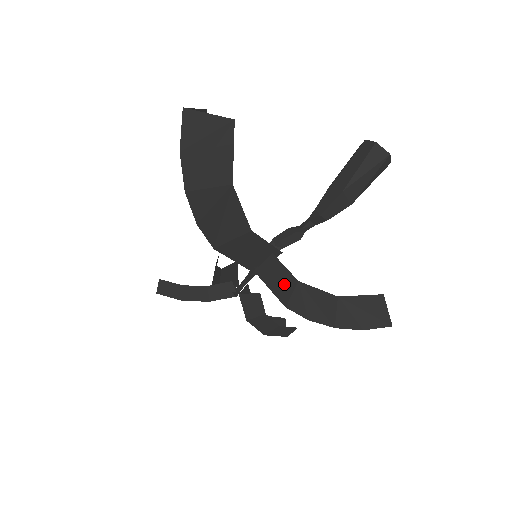
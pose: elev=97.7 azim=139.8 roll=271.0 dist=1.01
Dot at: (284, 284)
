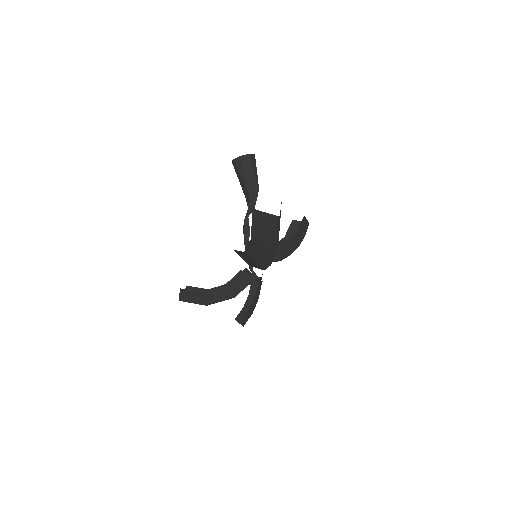
Dot at: occluded
